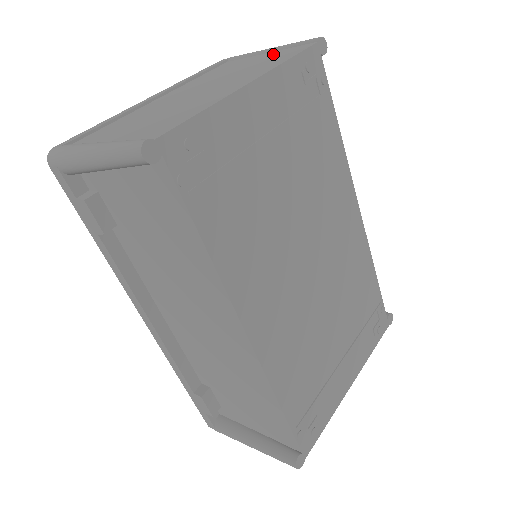
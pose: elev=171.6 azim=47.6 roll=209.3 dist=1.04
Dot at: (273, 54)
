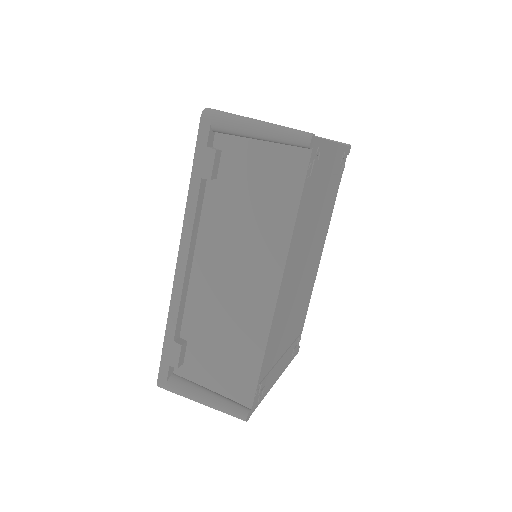
Dot at: occluded
